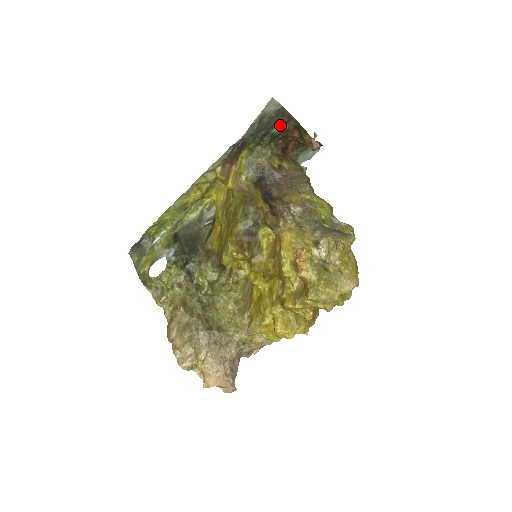
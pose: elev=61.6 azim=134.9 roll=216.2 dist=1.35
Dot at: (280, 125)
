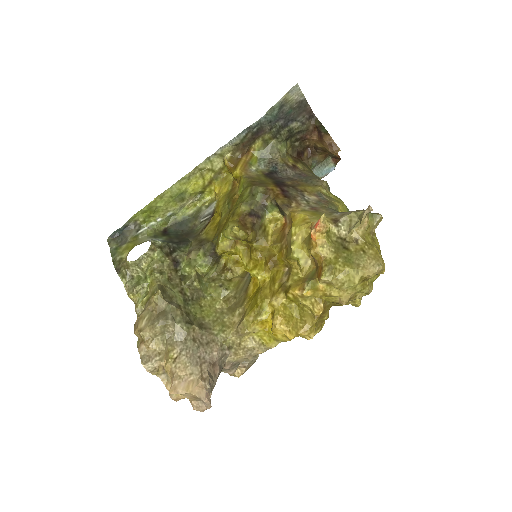
Dot at: (300, 121)
